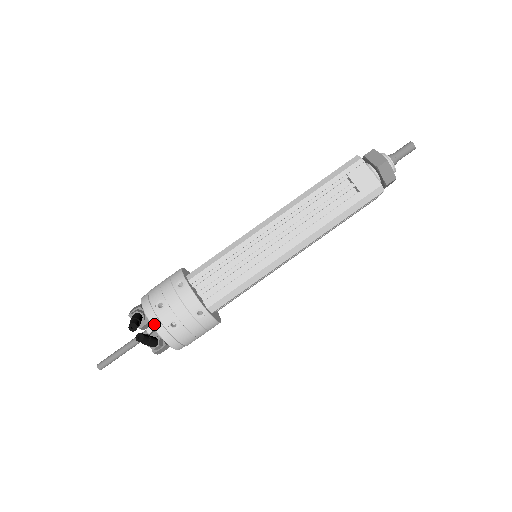
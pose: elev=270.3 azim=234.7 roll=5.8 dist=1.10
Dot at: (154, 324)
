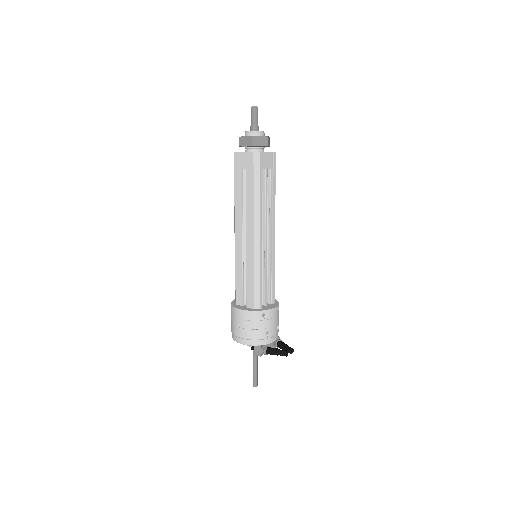
Dot at: (273, 341)
